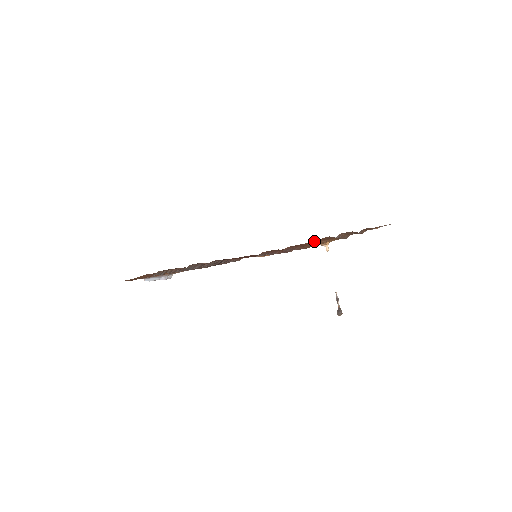
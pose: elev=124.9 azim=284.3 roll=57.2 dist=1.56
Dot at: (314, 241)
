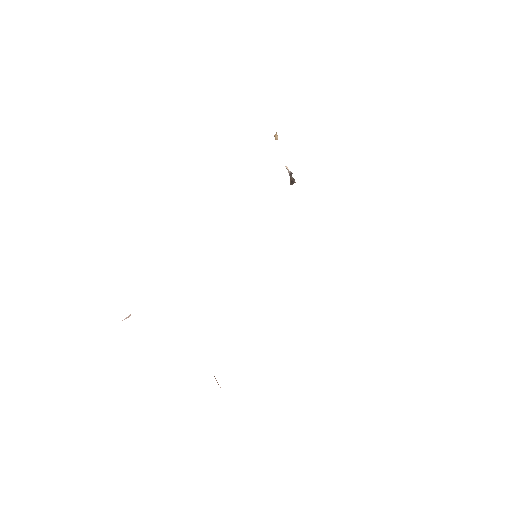
Dot at: occluded
